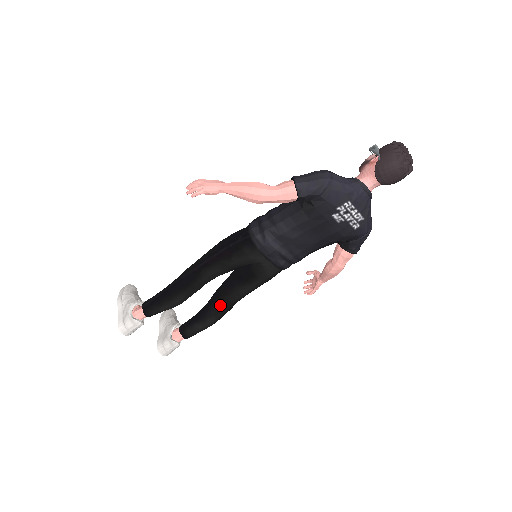
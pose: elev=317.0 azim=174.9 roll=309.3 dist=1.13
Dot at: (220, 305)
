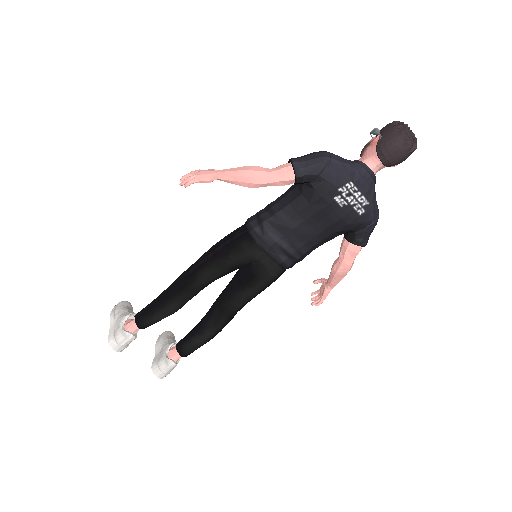
Dot at: (219, 314)
